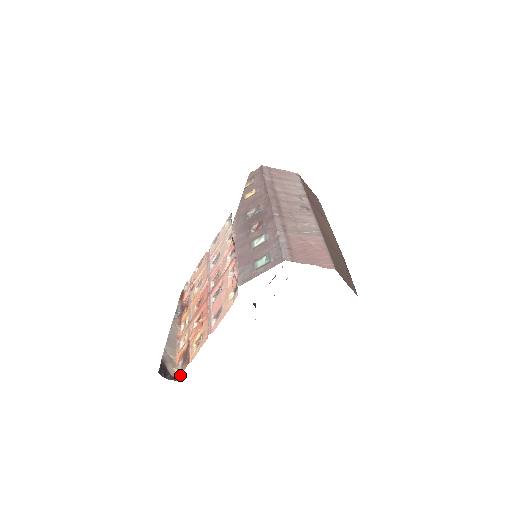
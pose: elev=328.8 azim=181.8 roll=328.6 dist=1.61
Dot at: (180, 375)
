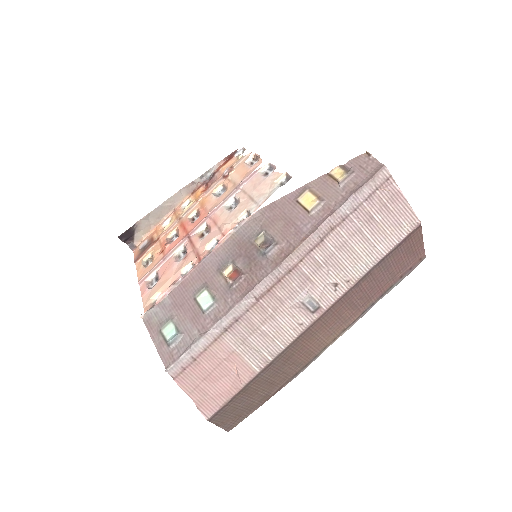
Dot at: (134, 254)
